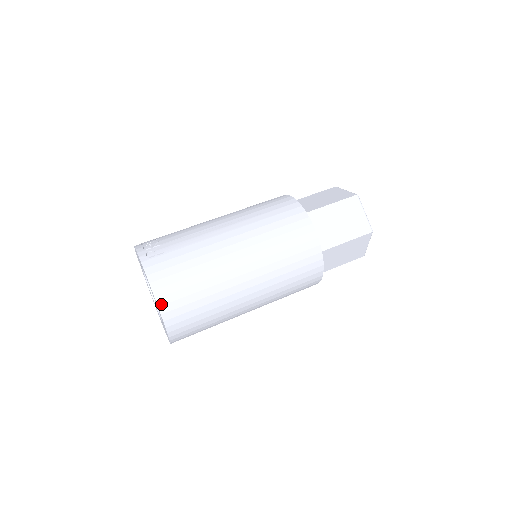
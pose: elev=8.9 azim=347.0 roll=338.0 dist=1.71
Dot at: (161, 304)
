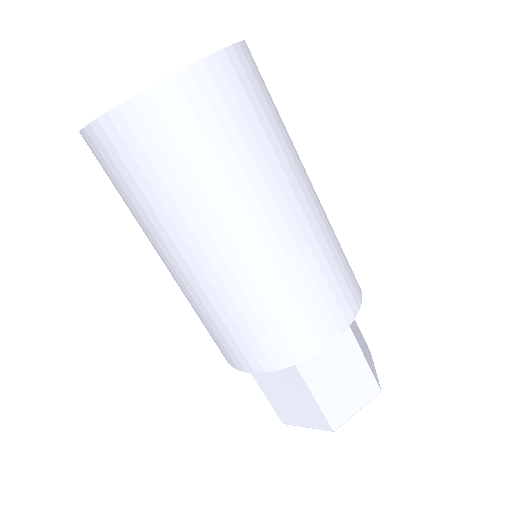
Dot at: (242, 48)
